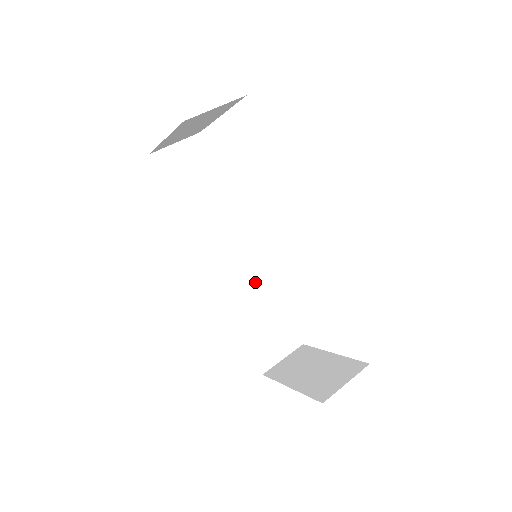
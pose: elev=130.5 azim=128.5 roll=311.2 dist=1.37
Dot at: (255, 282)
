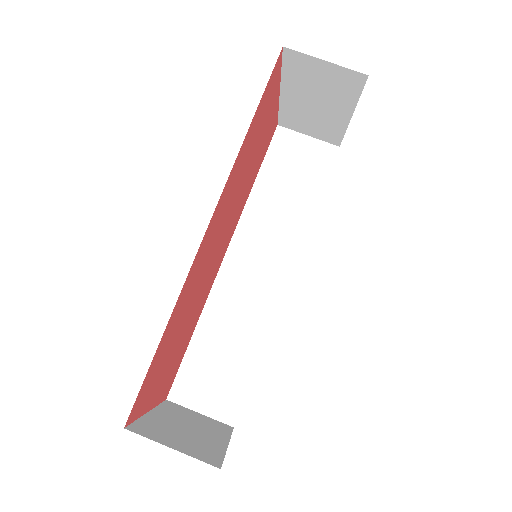
Dot at: (253, 312)
